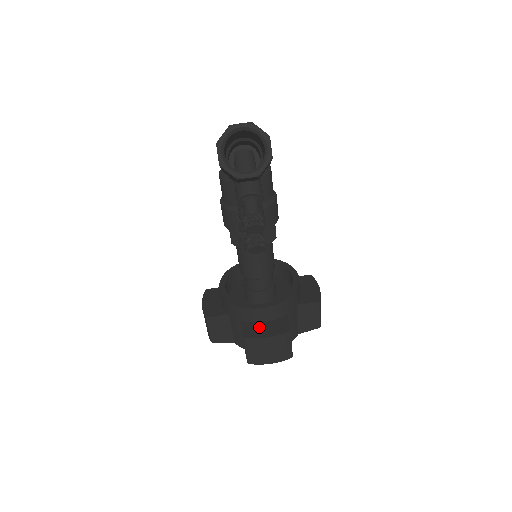
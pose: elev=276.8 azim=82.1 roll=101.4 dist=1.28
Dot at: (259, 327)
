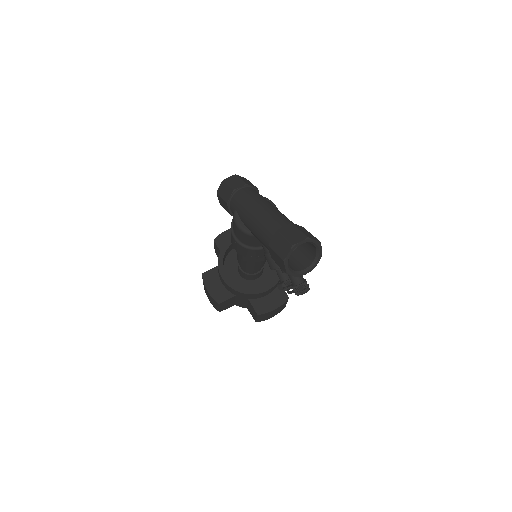
Dot at: (265, 301)
